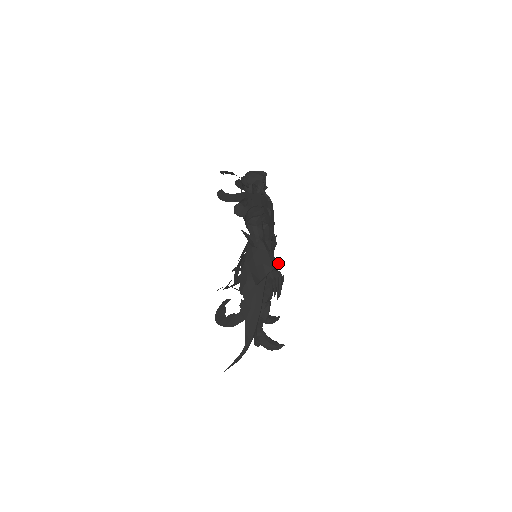
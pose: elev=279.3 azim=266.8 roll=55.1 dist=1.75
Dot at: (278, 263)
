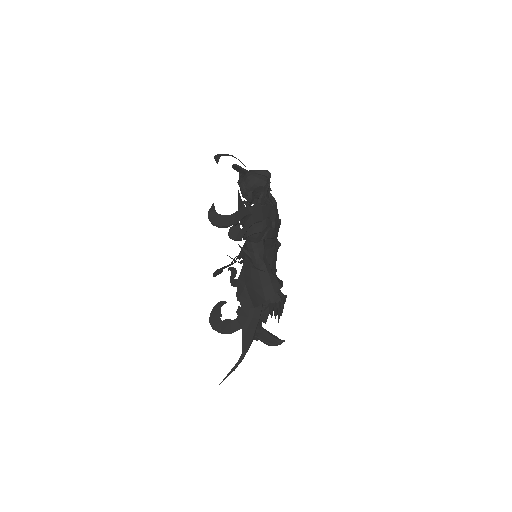
Dot at: (280, 285)
